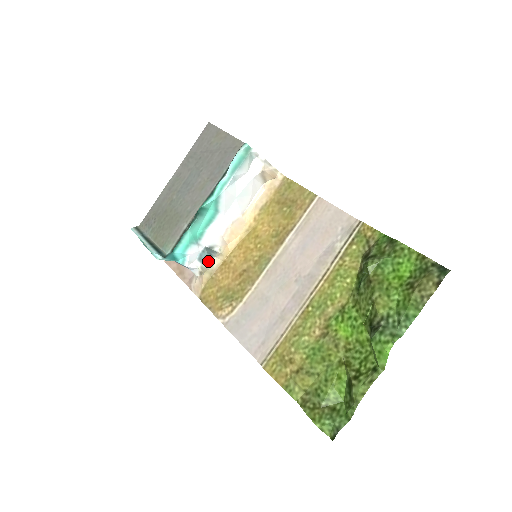
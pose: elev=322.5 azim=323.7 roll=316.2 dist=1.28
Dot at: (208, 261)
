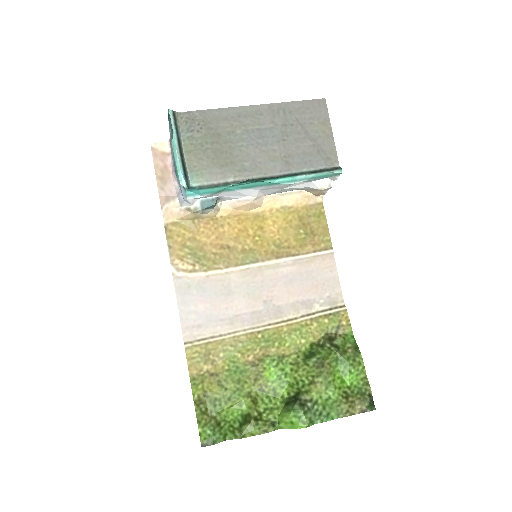
Dot at: (207, 209)
